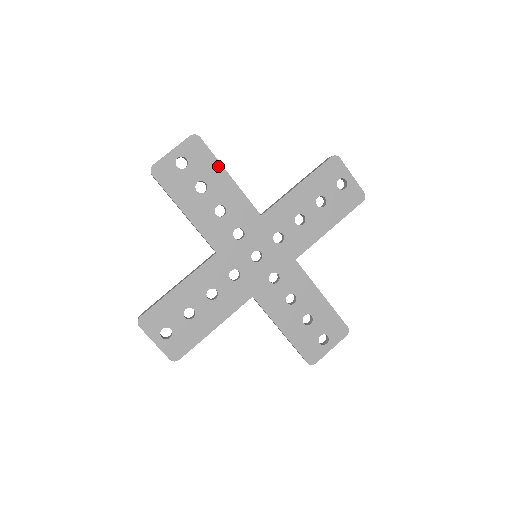
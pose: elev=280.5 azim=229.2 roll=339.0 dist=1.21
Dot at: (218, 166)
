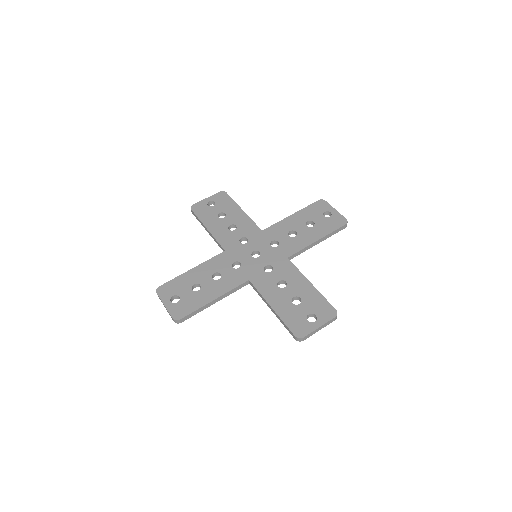
Dot at: (235, 205)
